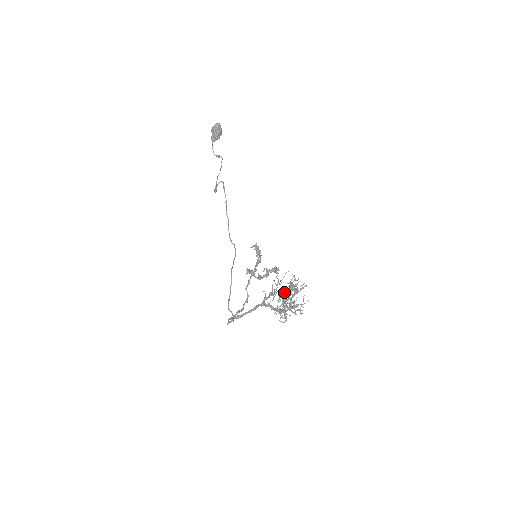
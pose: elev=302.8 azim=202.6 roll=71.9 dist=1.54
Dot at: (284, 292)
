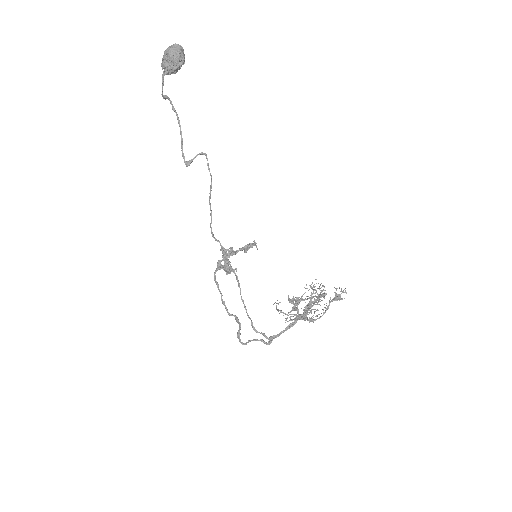
Dot at: occluded
